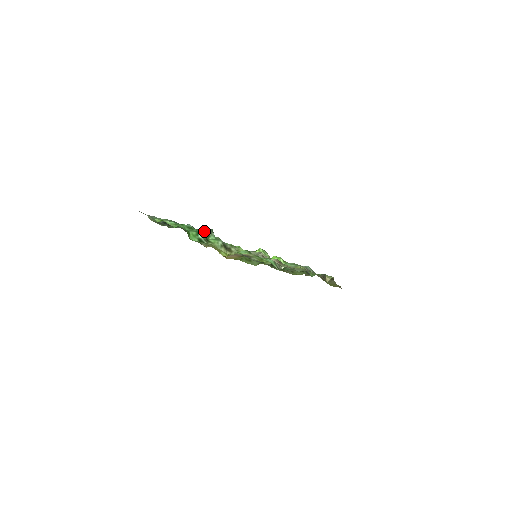
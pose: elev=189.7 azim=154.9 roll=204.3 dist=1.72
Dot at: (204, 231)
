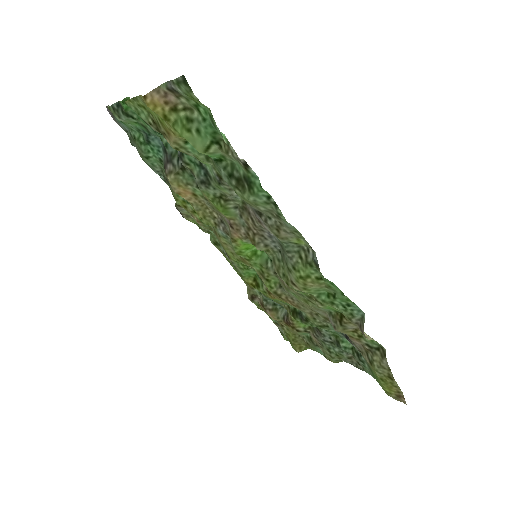
Dot at: occluded
